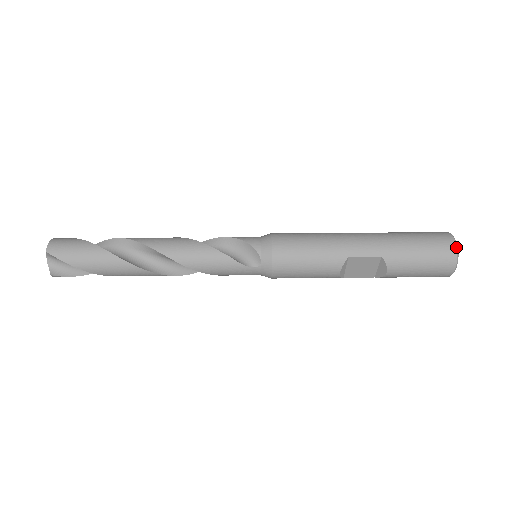
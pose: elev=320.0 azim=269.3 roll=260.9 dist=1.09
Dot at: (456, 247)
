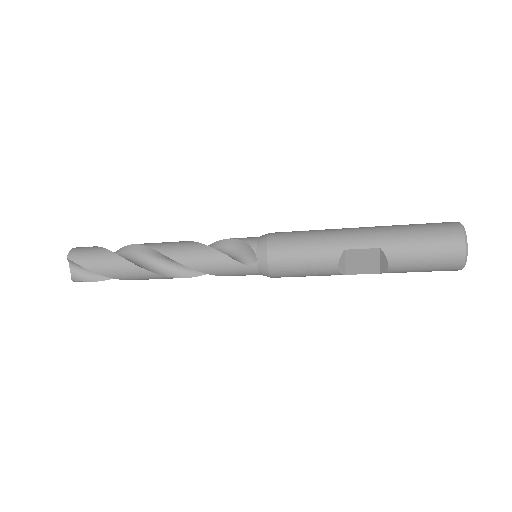
Dot at: (463, 234)
